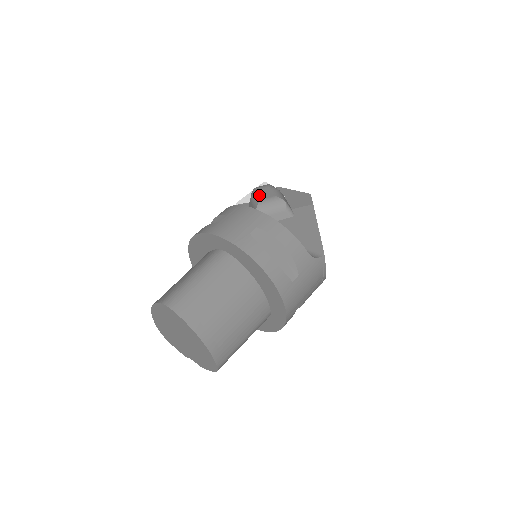
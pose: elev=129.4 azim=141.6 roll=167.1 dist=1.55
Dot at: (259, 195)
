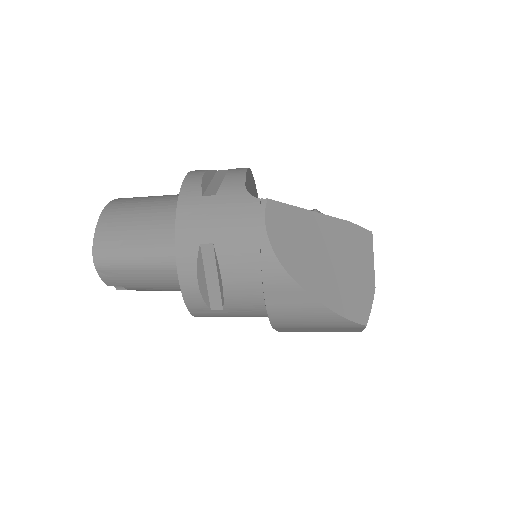
Dot at: occluded
